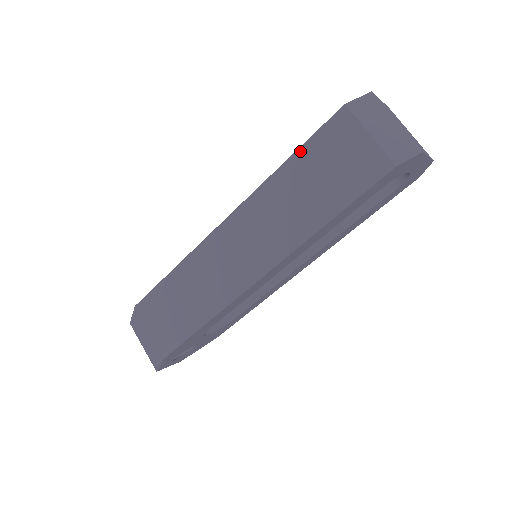
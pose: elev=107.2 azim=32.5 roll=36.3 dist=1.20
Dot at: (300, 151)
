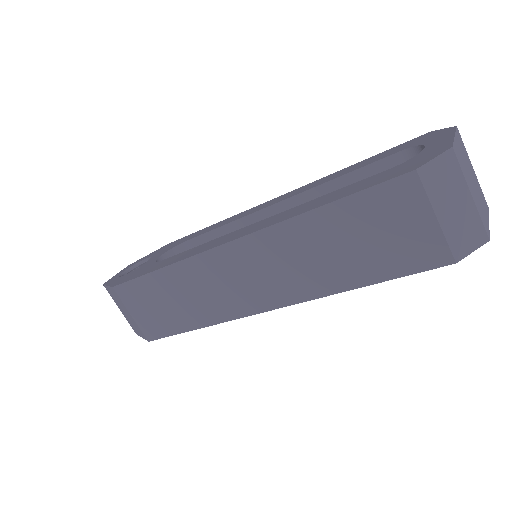
Dot at: (341, 203)
